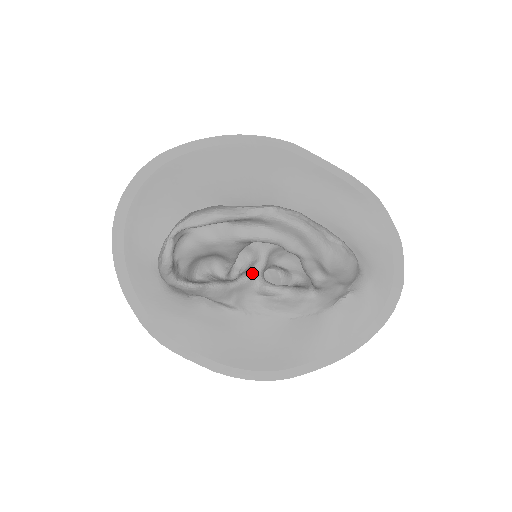
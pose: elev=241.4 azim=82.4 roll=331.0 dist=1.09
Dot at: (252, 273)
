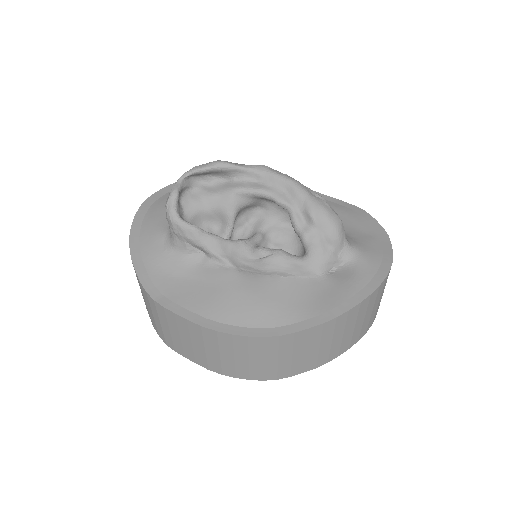
Dot at: (248, 239)
